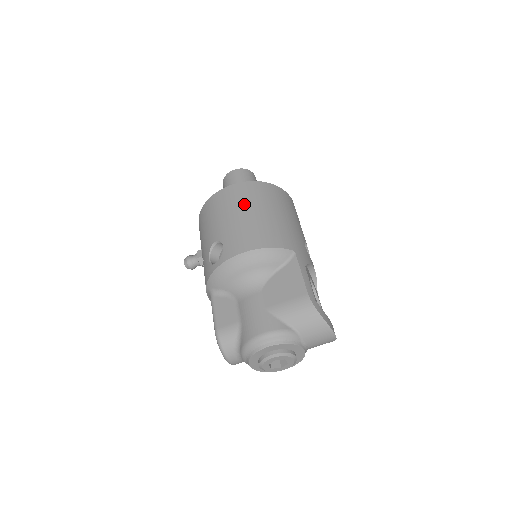
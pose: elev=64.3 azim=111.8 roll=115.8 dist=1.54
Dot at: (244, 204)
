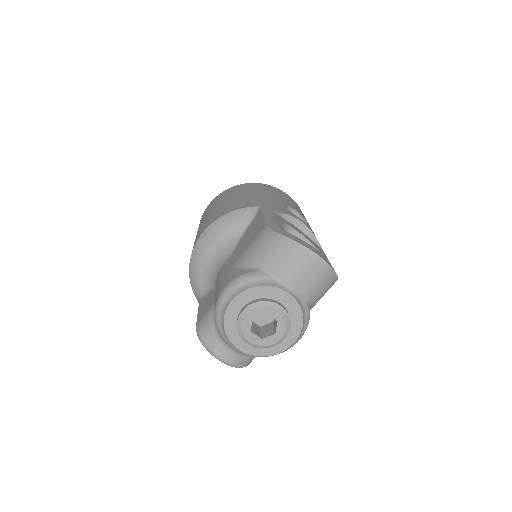
Dot at: (215, 204)
